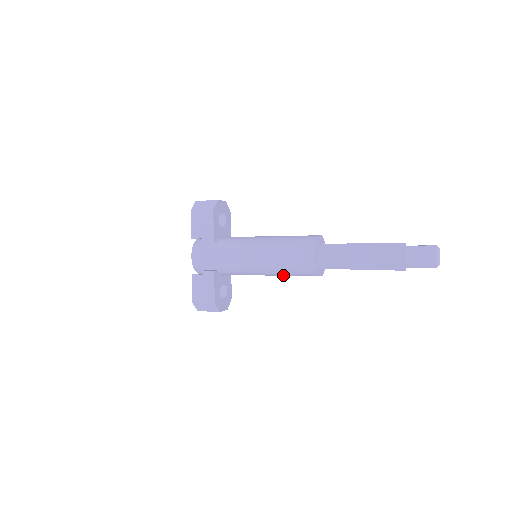
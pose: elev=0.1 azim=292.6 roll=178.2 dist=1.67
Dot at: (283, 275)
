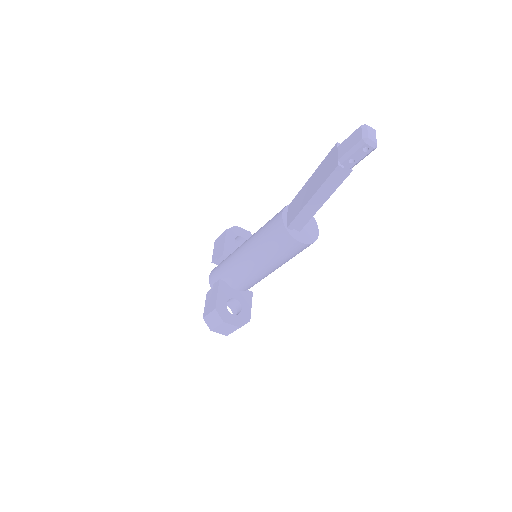
Dot at: (270, 258)
